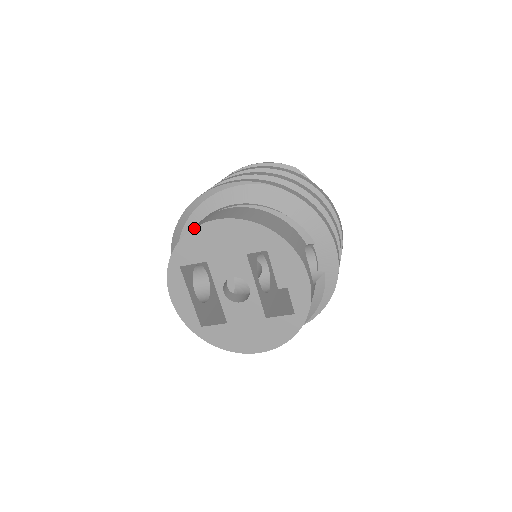
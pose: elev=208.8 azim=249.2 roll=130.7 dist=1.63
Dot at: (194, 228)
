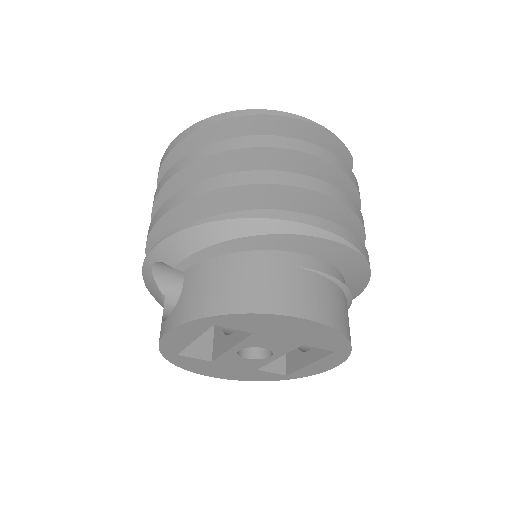
Dot at: (277, 315)
